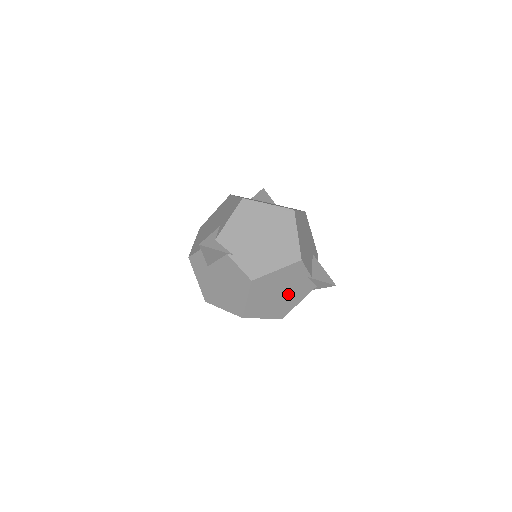
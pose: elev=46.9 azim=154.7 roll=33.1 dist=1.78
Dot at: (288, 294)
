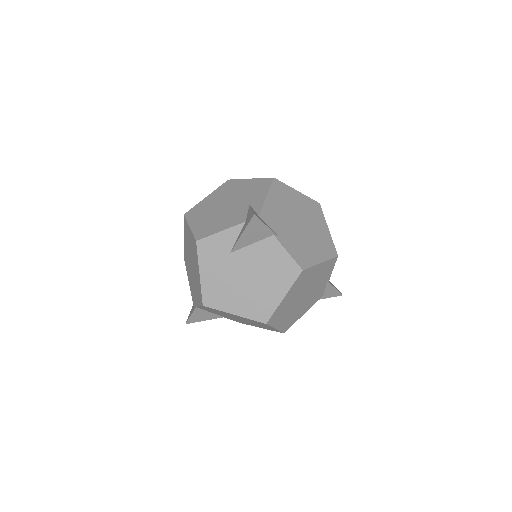
Dot at: (306, 299)
